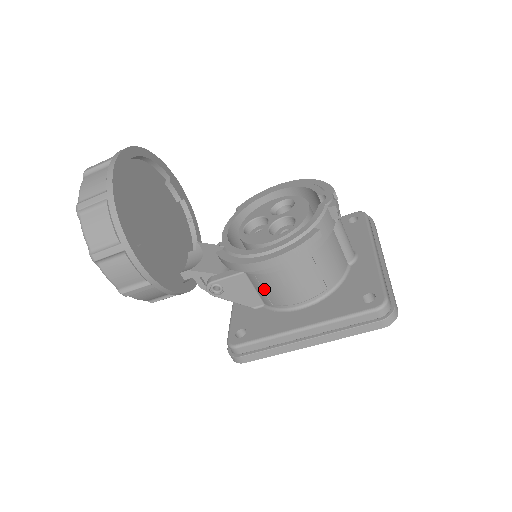
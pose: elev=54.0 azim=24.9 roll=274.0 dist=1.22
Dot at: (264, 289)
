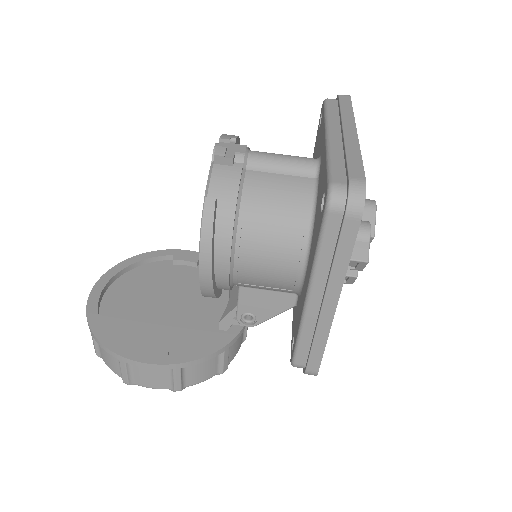
Dot at: (264, 286)
